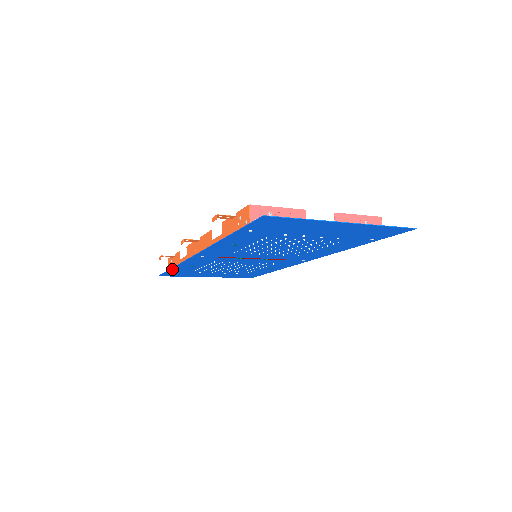
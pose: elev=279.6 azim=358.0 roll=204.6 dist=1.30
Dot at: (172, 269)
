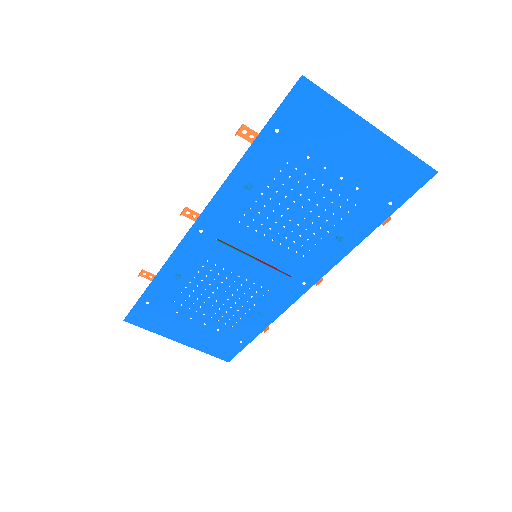
Dot at: (150, 288)
